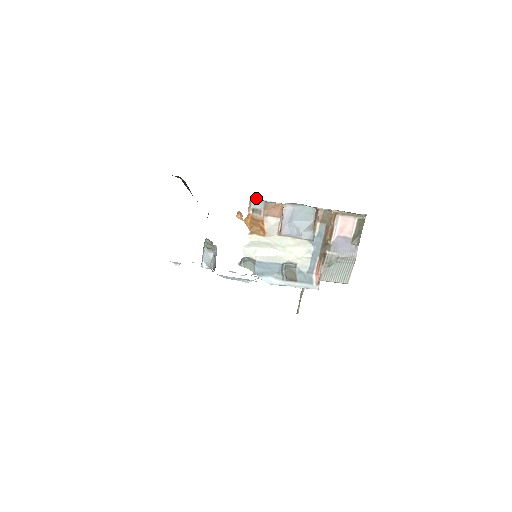
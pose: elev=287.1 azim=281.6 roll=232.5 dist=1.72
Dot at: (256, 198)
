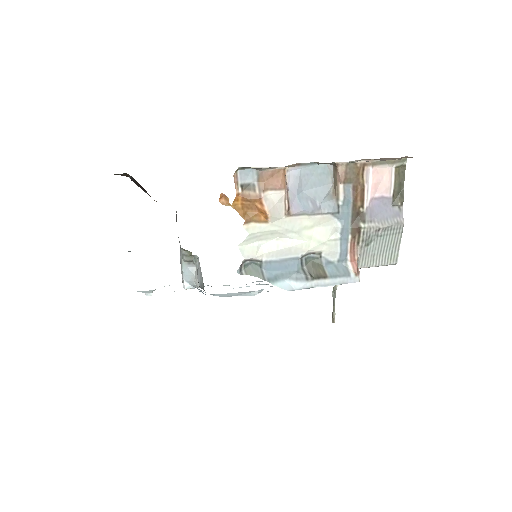
Dot at: (243, 167)
